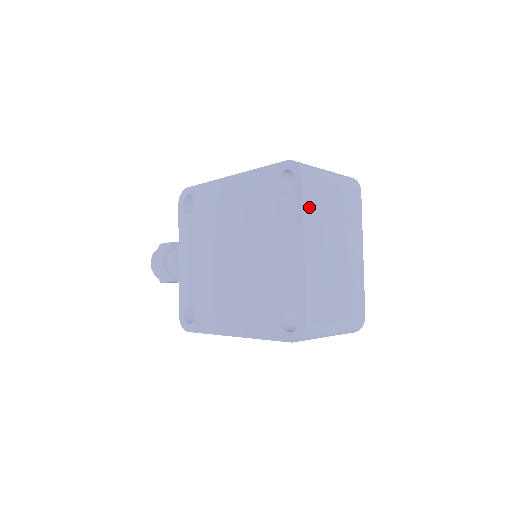
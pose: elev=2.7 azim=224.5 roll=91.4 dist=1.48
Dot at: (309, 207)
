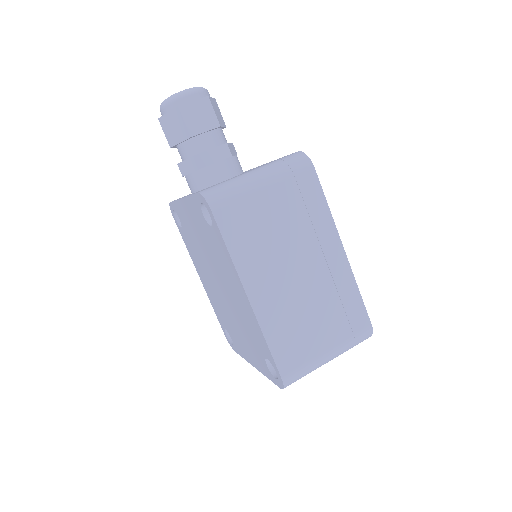
Dot at: occluded
